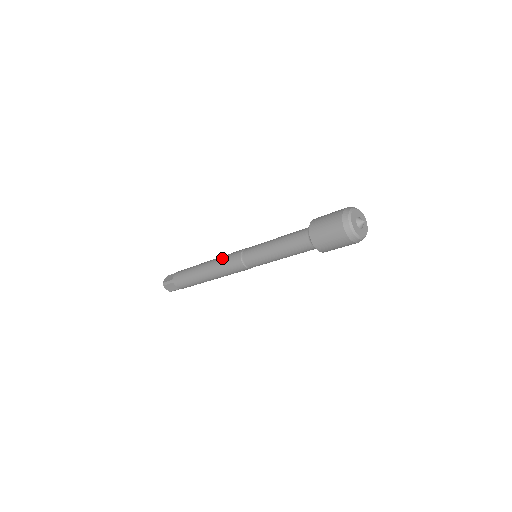
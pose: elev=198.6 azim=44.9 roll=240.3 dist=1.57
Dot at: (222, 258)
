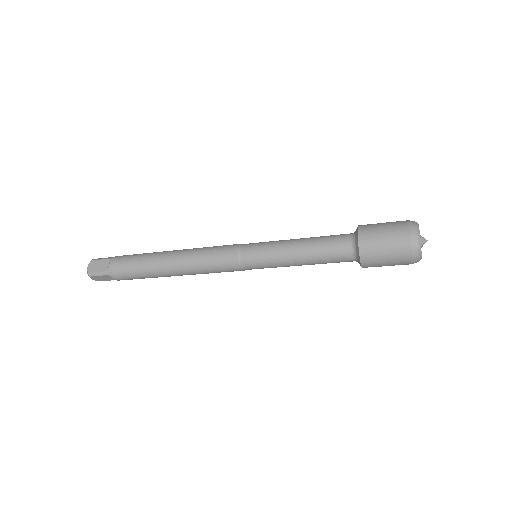
Dot at: (203, 255)
